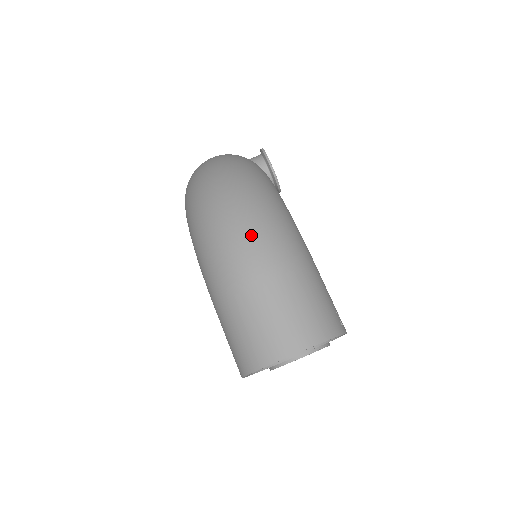
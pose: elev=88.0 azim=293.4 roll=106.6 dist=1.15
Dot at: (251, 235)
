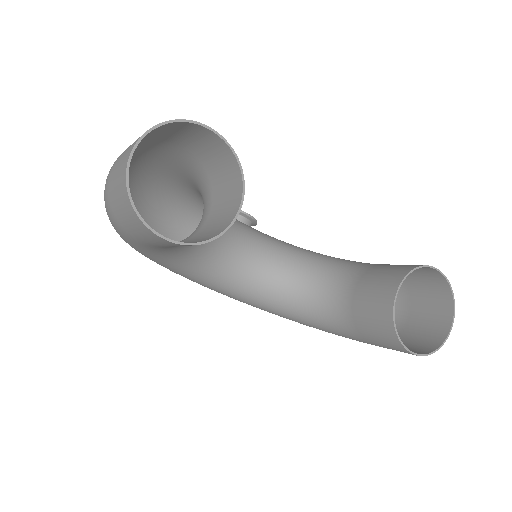
Dot at: occluded
